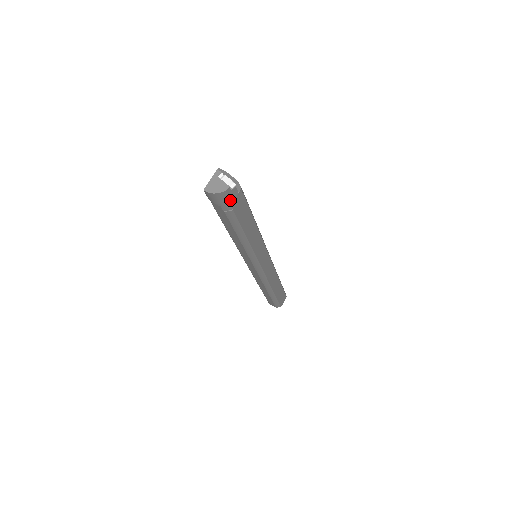
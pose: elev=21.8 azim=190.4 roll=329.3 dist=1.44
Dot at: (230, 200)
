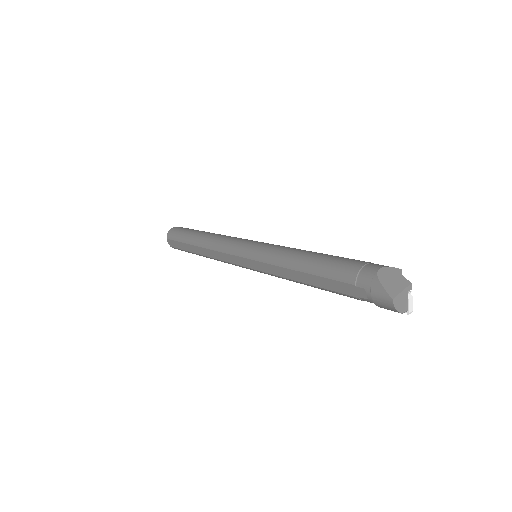
Dot at: occluded
